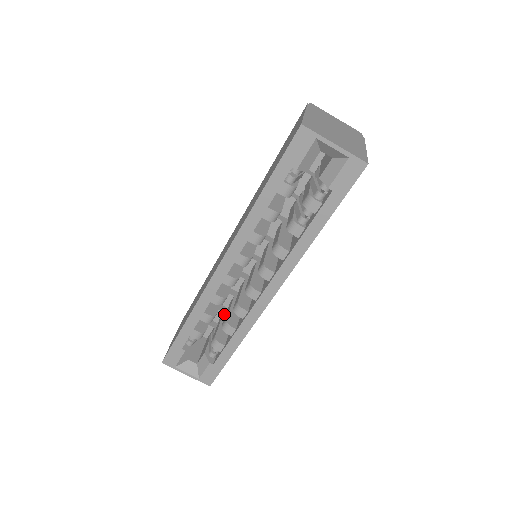
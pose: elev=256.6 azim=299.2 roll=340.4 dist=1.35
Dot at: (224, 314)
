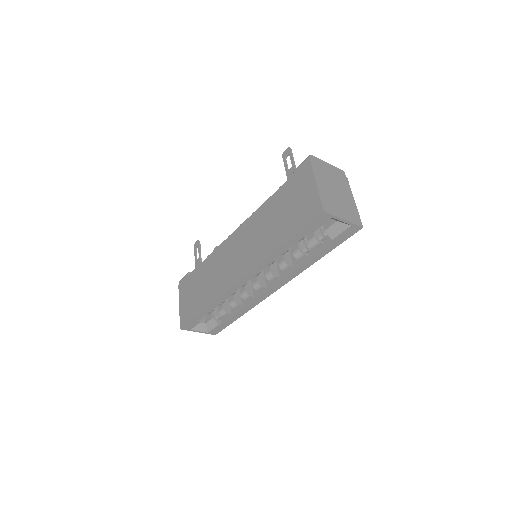
Dot at: occluded
